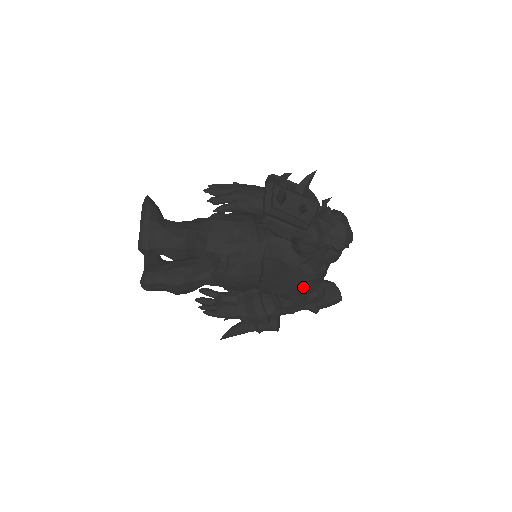
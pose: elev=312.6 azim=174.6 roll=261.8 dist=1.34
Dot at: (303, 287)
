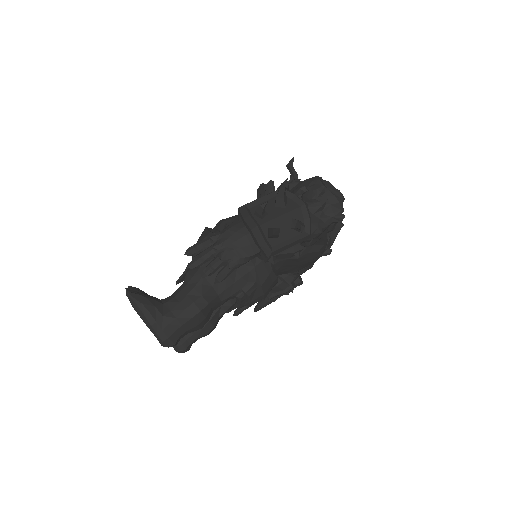
Dot at: (317, 258)
